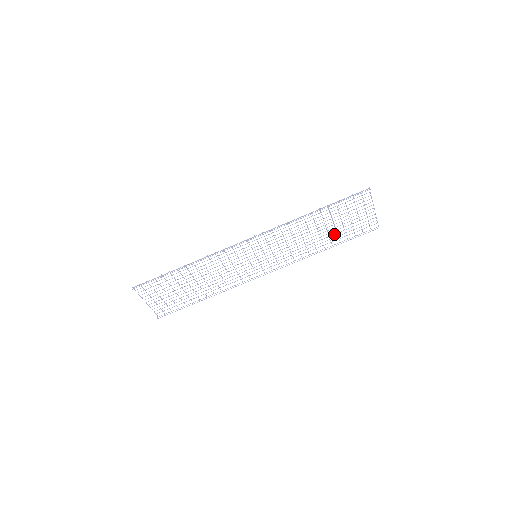
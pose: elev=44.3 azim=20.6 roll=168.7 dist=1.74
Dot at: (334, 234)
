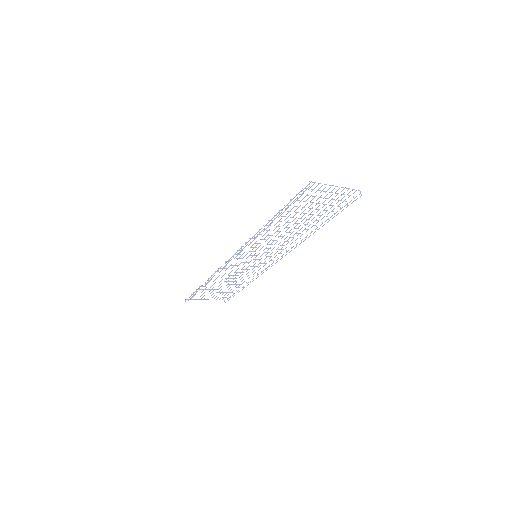
Dot at: occluded
